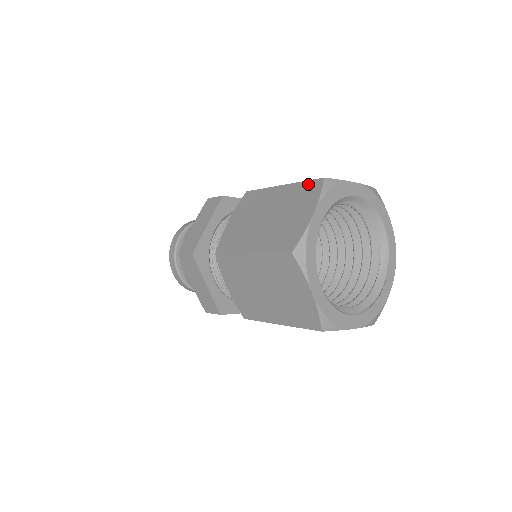
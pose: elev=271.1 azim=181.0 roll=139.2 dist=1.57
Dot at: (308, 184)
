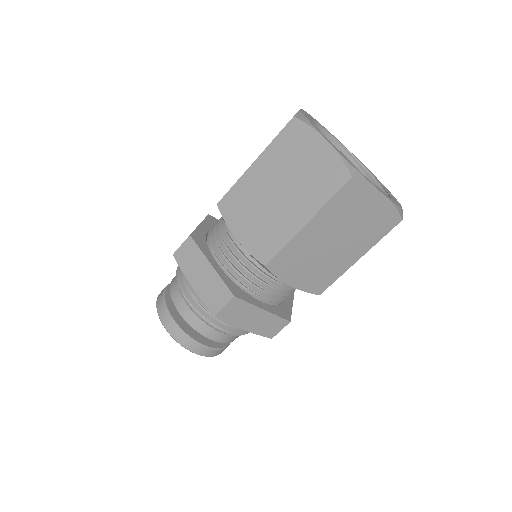
Dot at: (284, 134)
